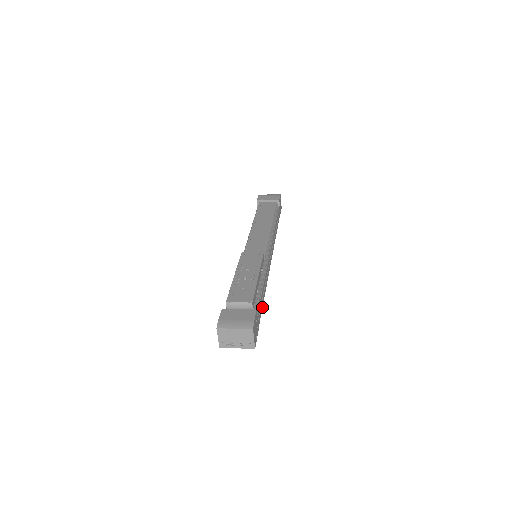
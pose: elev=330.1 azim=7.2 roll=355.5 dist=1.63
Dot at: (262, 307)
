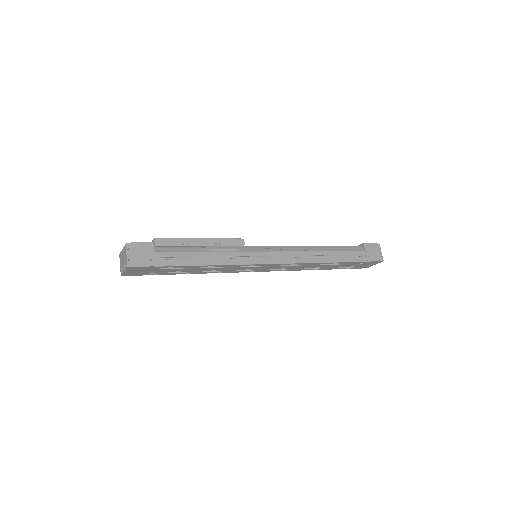
Dot at: (192, 265)
